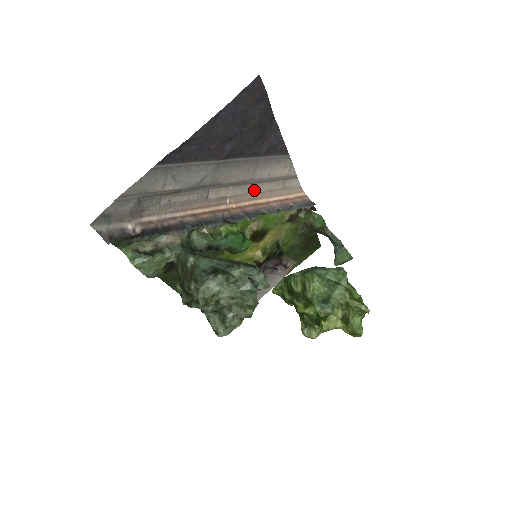
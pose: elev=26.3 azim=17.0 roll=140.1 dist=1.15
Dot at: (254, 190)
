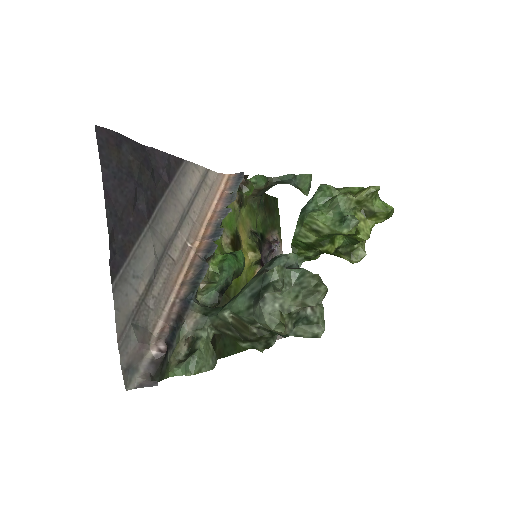
Dot at: (195, 215)
